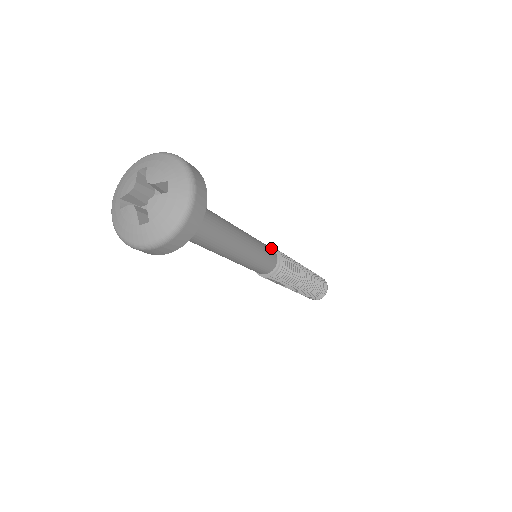
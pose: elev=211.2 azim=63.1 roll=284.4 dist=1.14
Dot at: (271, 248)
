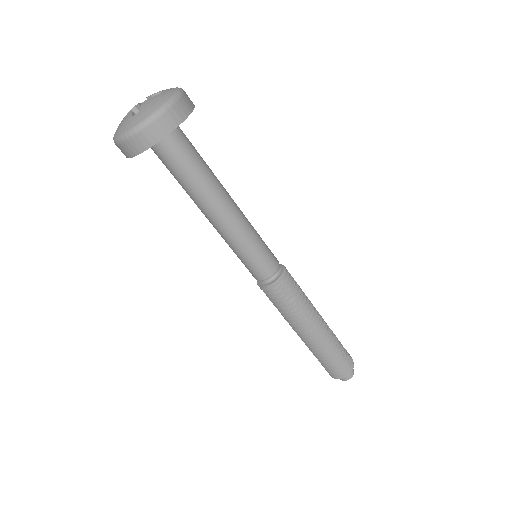
Dot at: occluded
